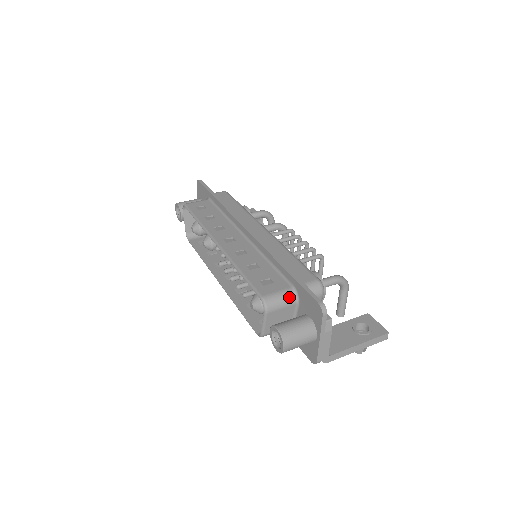
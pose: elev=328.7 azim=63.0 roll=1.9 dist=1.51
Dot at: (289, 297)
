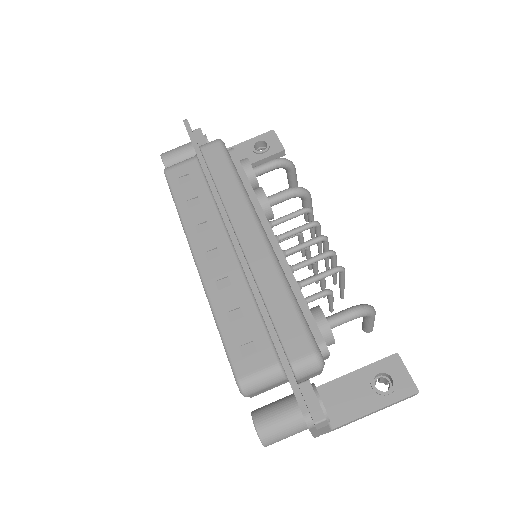
Dot at: (274, 377)
